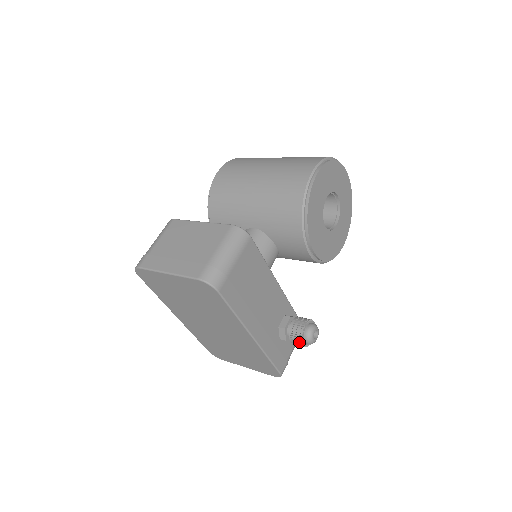
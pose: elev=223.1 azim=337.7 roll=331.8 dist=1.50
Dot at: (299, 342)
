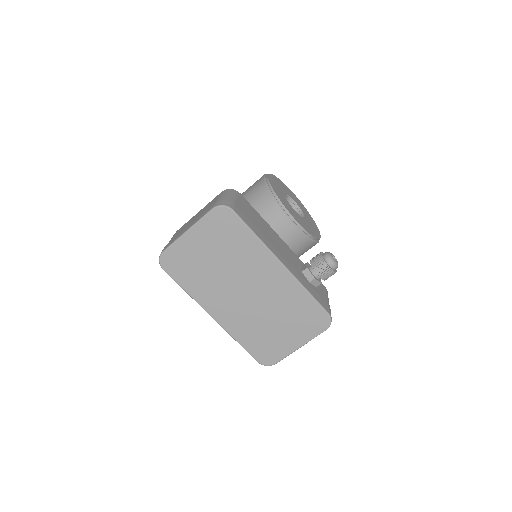
Dot at: (324, 267)
